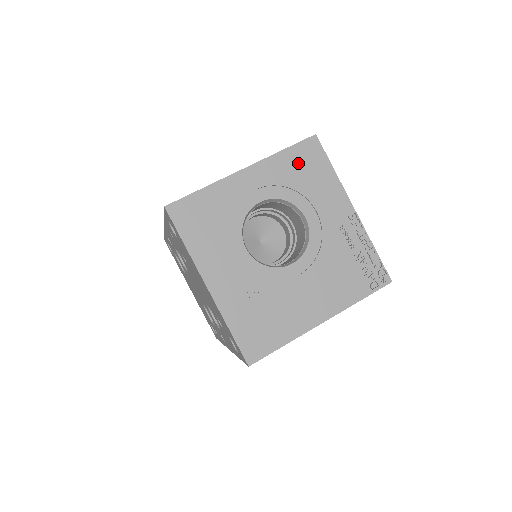
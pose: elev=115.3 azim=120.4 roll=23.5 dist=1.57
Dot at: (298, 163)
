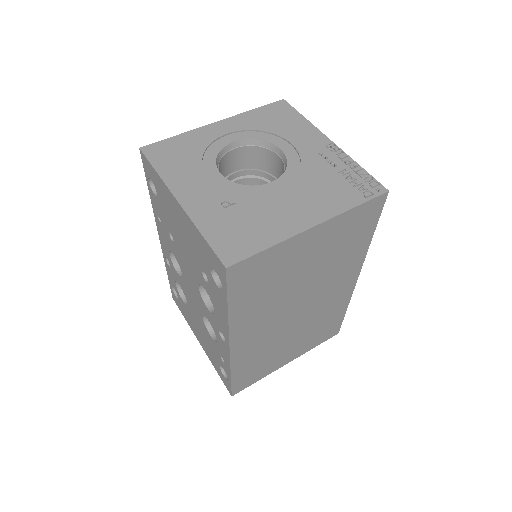
Dot at: (269, 116)
